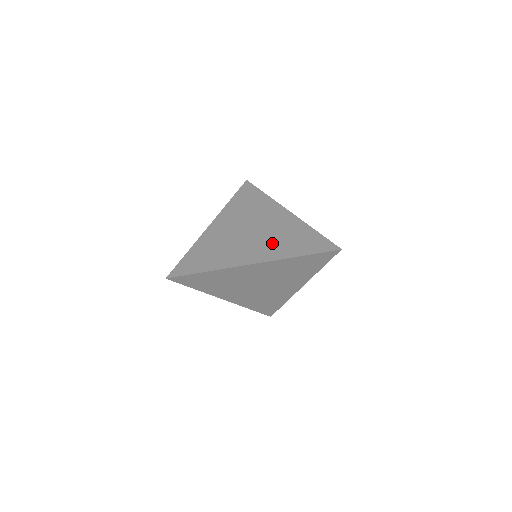
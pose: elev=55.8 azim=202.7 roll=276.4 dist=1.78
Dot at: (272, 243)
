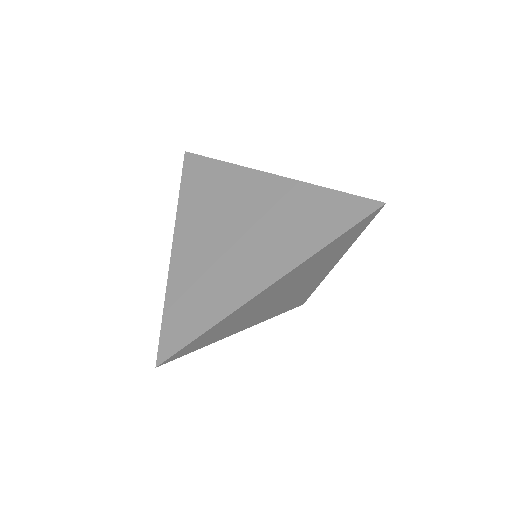
Dot at: (276, 239)
